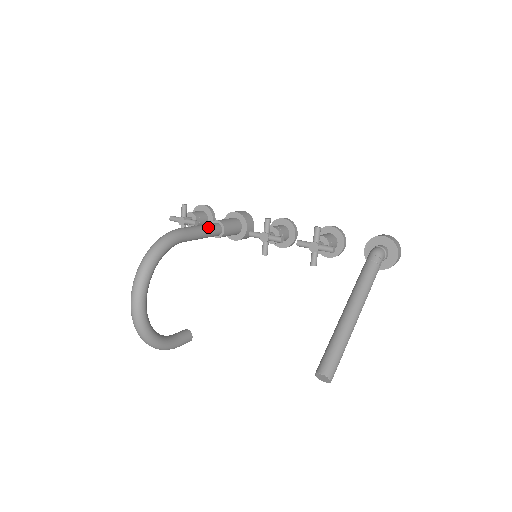
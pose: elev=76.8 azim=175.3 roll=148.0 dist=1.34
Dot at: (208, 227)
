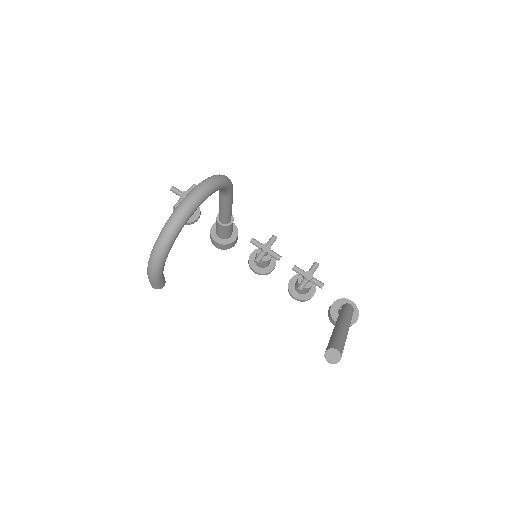
Dot at: occluded
